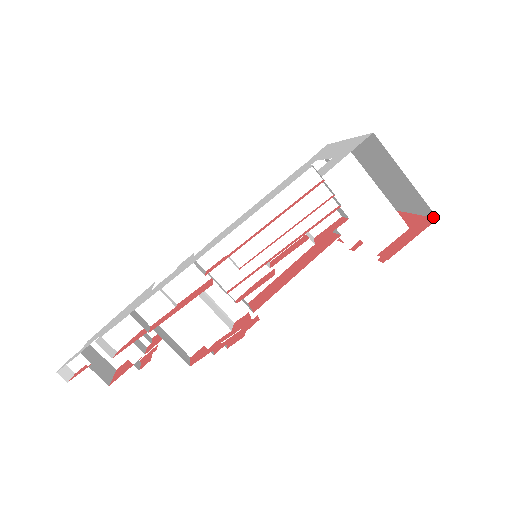
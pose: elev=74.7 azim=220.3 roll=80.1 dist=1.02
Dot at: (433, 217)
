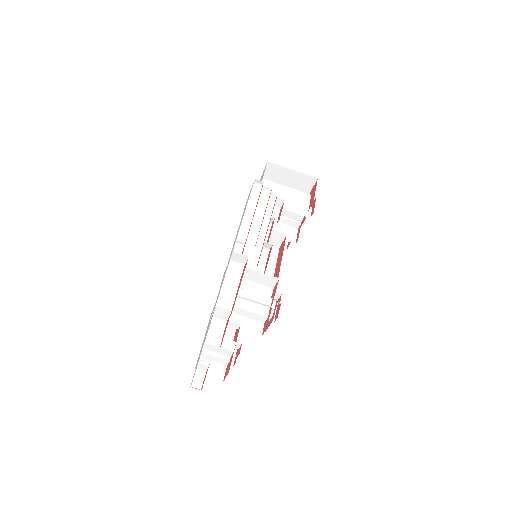
Dot at: (316, 181)
